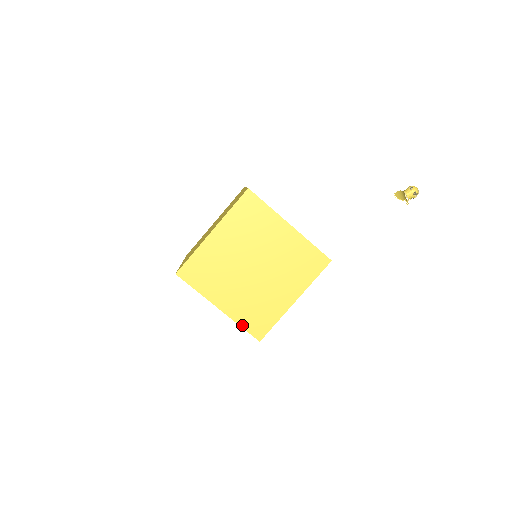
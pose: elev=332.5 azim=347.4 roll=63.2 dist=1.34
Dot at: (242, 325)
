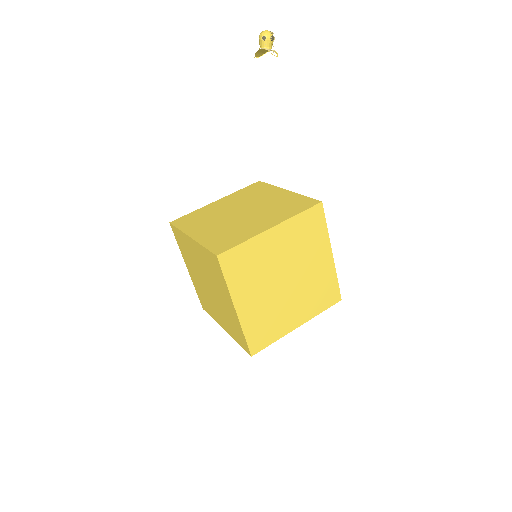
Dot at: (322, 311)
